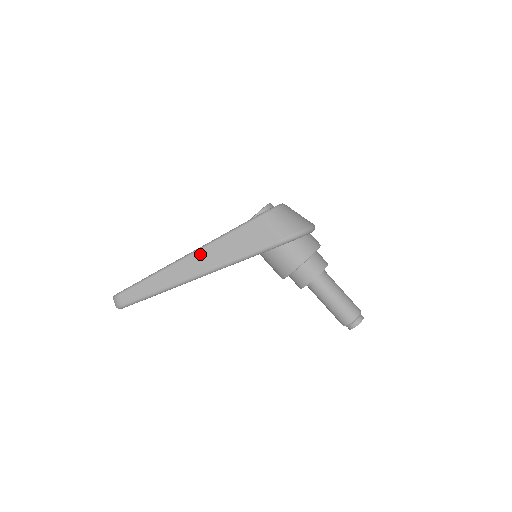
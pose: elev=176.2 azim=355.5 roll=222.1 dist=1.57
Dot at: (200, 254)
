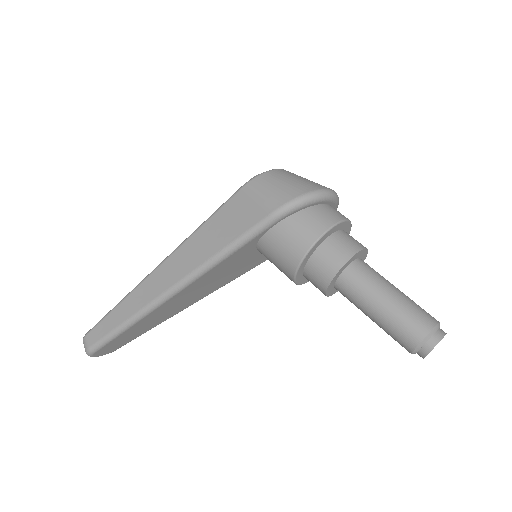
Dot at: (171, 261)
